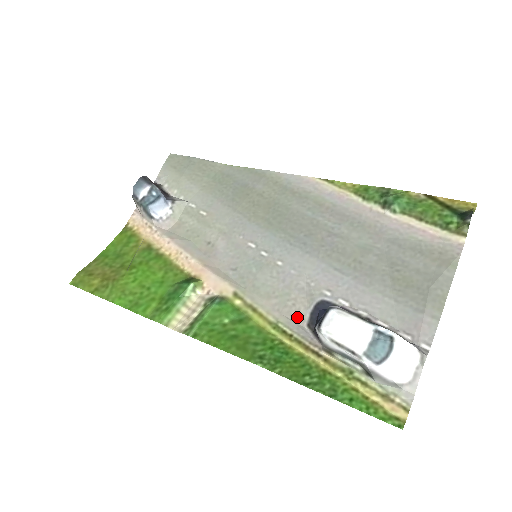
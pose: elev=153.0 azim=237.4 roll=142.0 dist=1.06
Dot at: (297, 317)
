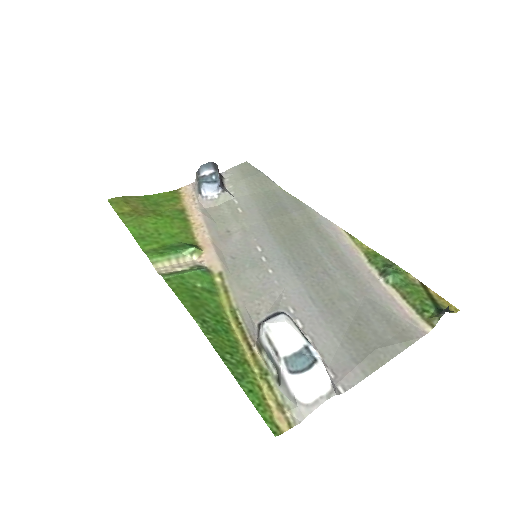
Dot at: (255, 314)
